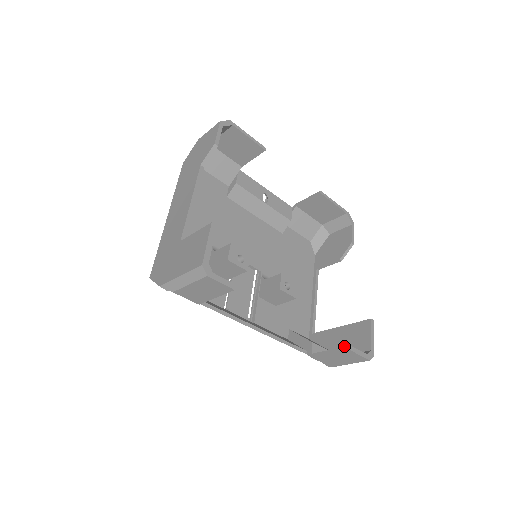
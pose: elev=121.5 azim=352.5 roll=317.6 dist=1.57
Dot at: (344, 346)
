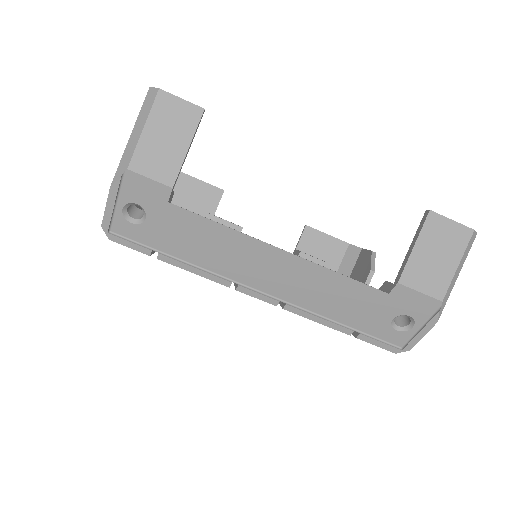
Dot at: occluded
